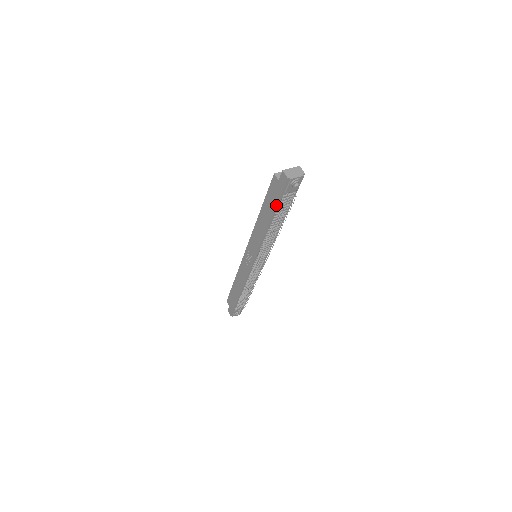
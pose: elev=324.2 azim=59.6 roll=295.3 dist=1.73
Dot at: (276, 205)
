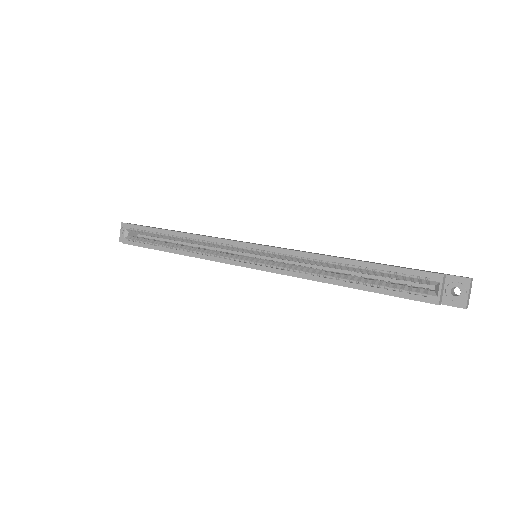
Dot at: occluded
